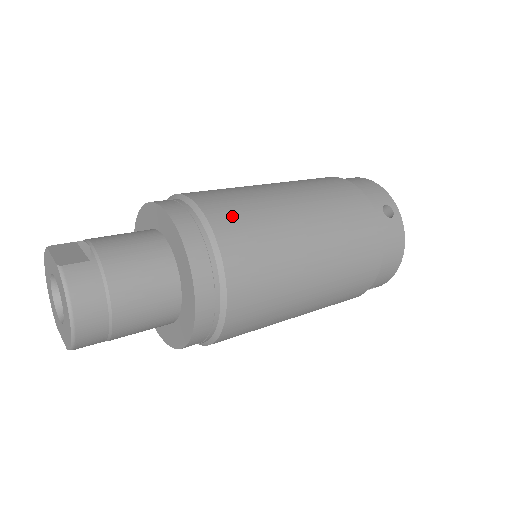
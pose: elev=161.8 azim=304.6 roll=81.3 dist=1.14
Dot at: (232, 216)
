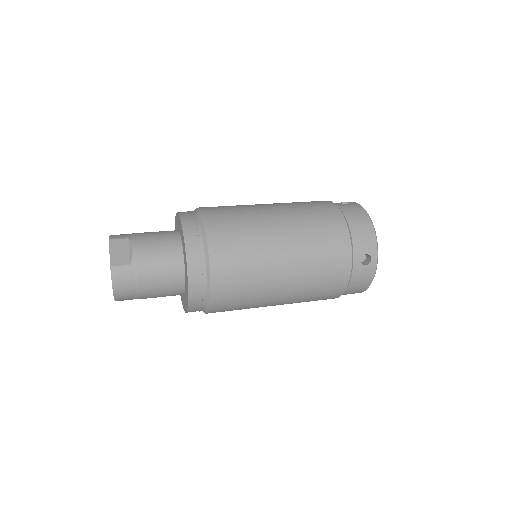
Dot at: (228, 257)
